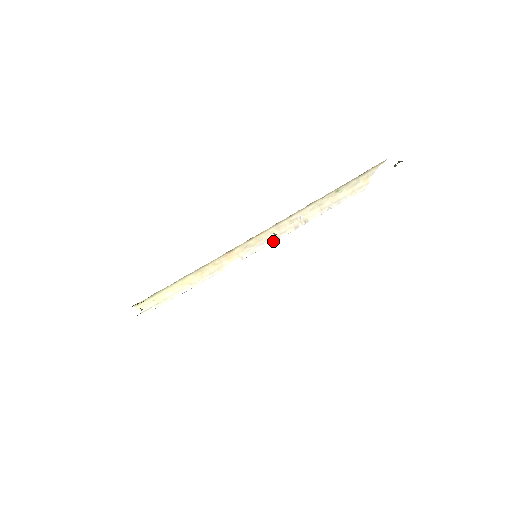
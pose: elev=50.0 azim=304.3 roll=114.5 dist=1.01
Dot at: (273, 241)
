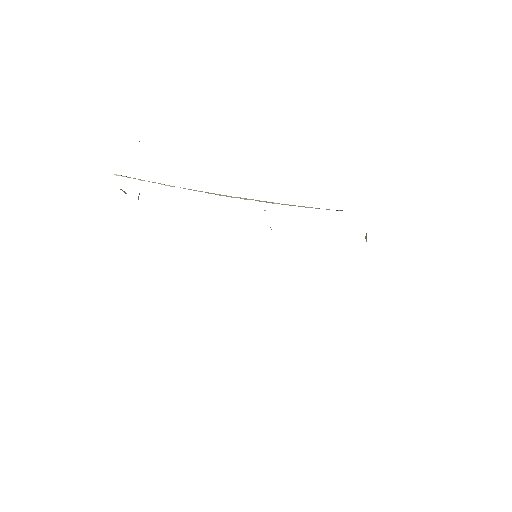
Dot at: occluded
